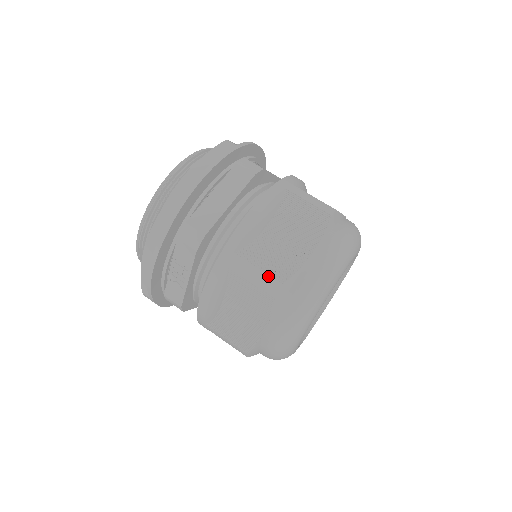
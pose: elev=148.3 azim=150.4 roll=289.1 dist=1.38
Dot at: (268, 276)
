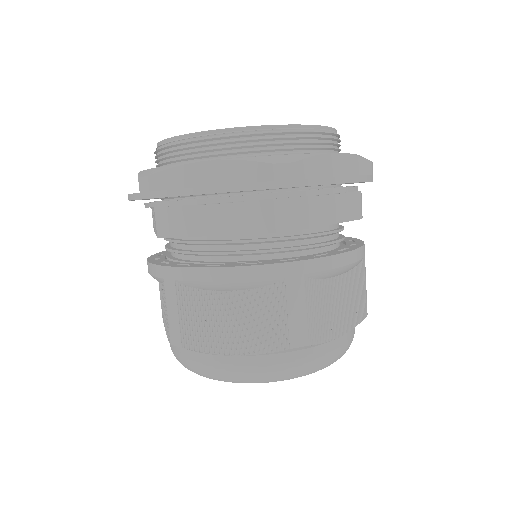
Dot at: (179, 329)
